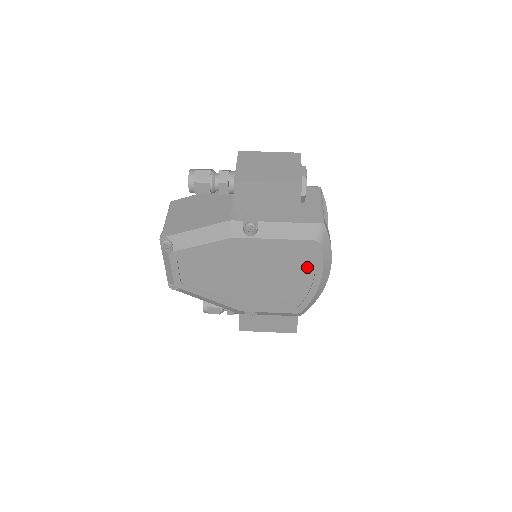
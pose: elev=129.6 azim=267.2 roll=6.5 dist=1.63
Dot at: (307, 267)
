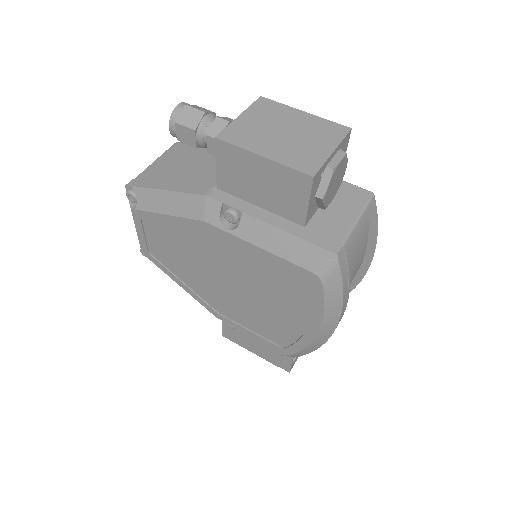
Dot at: (302, 304)
